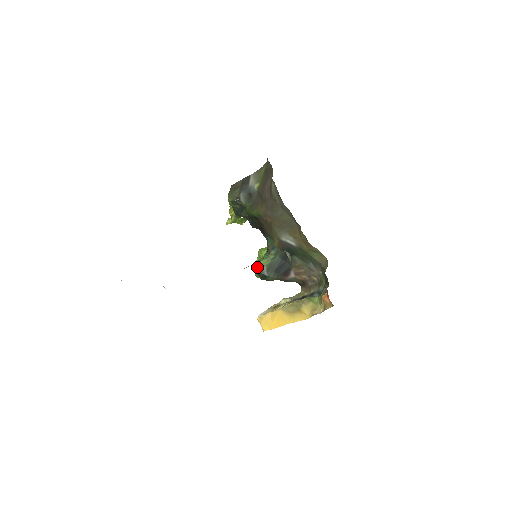
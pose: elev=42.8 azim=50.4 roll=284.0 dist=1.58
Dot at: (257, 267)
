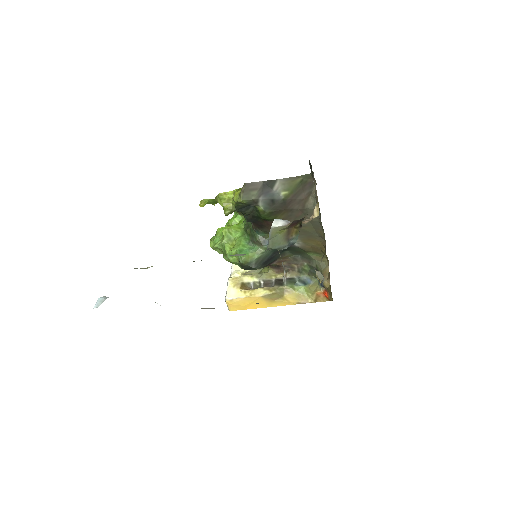
Dot at: (246, 261)
